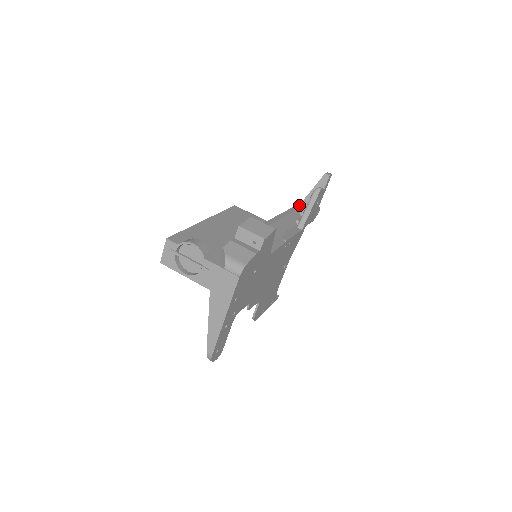
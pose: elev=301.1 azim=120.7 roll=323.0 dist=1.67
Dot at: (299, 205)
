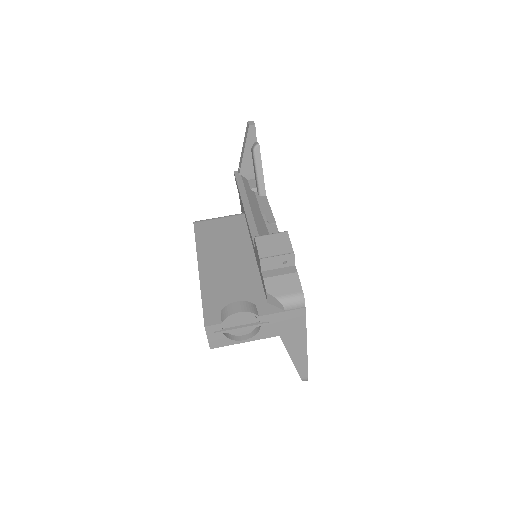
Dot at: (240, 171)
